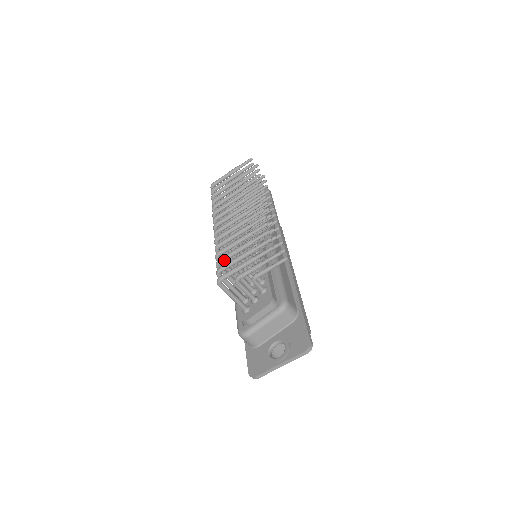
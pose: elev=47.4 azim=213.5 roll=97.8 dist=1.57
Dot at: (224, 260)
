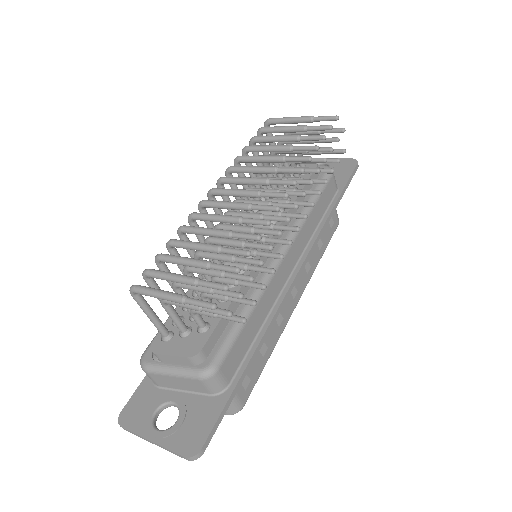
Dot at: (165, 261)
